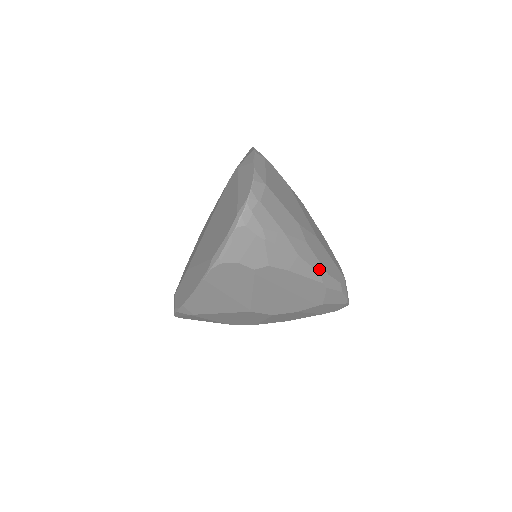
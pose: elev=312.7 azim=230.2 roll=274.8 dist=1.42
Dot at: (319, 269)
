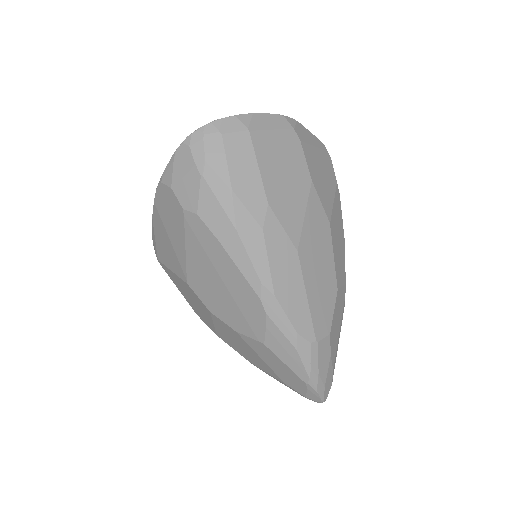
Dot at: (262, 275)
